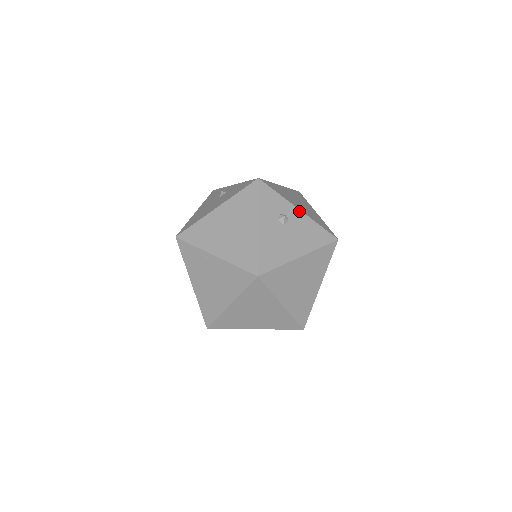
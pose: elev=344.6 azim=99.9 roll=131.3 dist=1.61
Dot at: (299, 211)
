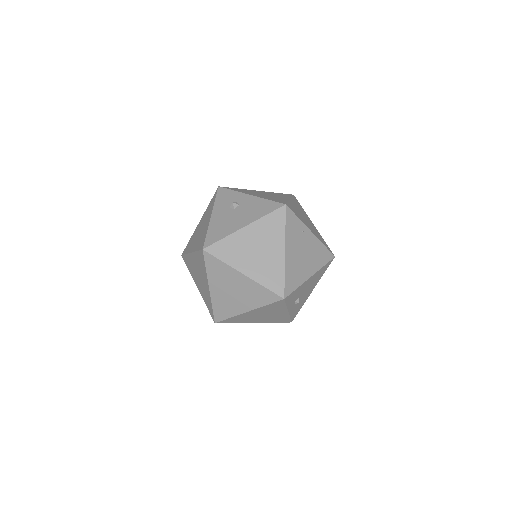
Dot at: (250, 196)
